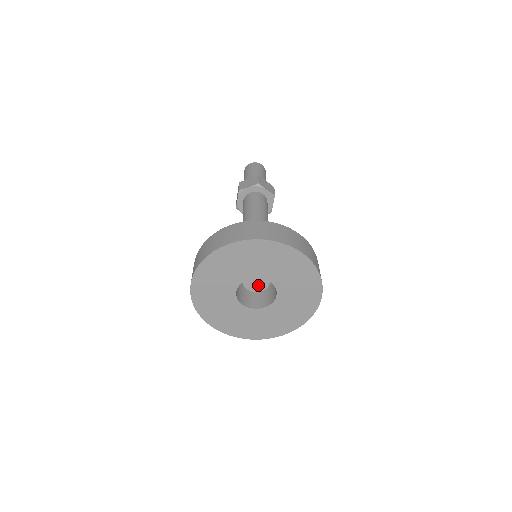
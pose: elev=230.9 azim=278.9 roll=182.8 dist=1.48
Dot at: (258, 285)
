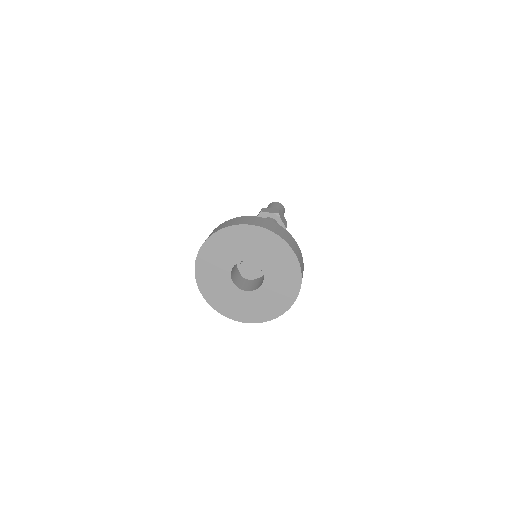
Dot at: (250, 273)
